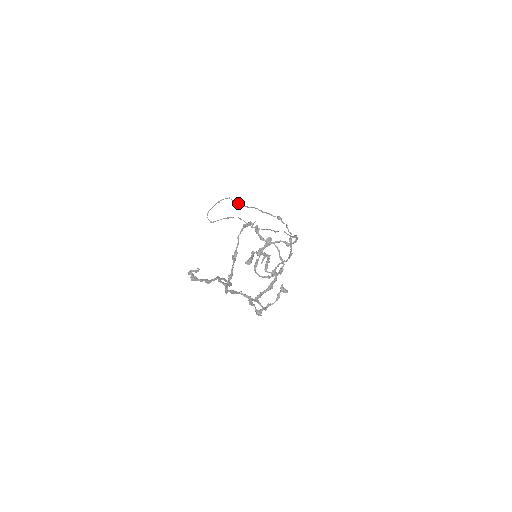
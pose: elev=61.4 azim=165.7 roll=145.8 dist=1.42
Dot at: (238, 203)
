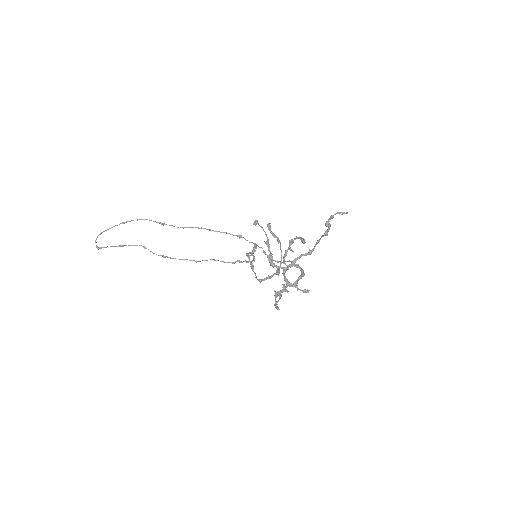
Dot at: (165, 224)
